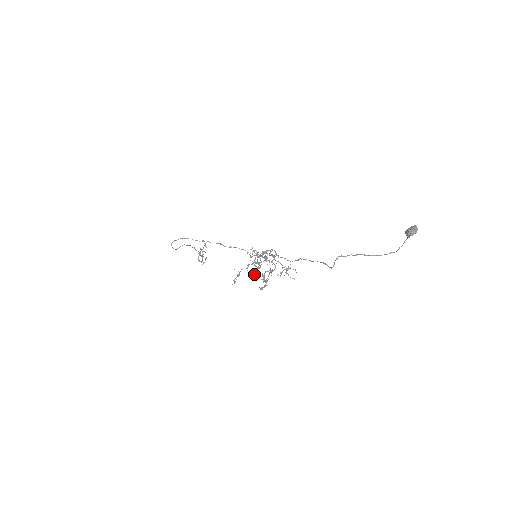
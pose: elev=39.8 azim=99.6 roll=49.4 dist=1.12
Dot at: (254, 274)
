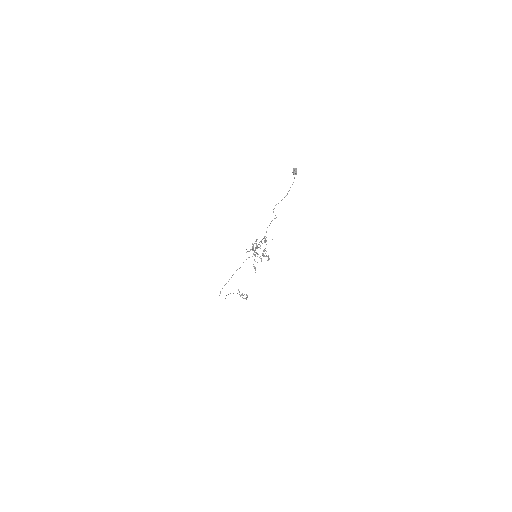
Dot at: (261, 261)
